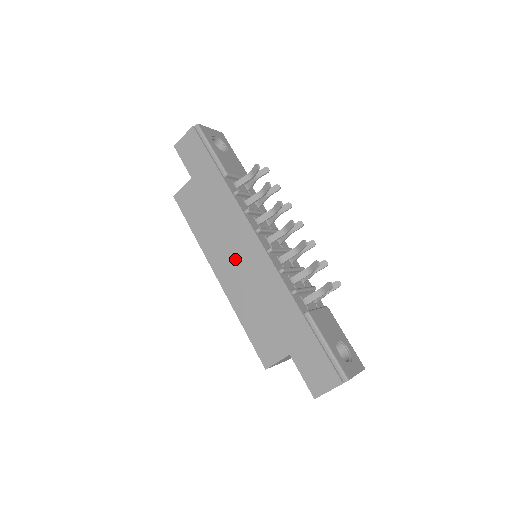
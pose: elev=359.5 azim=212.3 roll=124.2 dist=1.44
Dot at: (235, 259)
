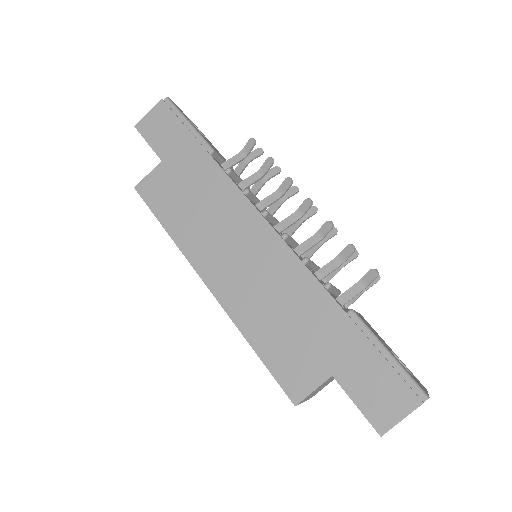
Dot at: (234, 255)
